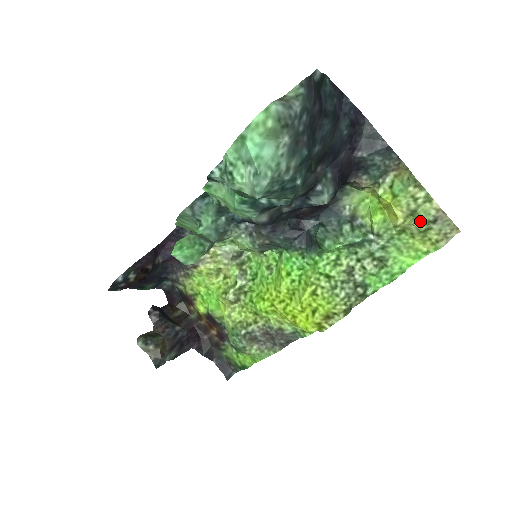
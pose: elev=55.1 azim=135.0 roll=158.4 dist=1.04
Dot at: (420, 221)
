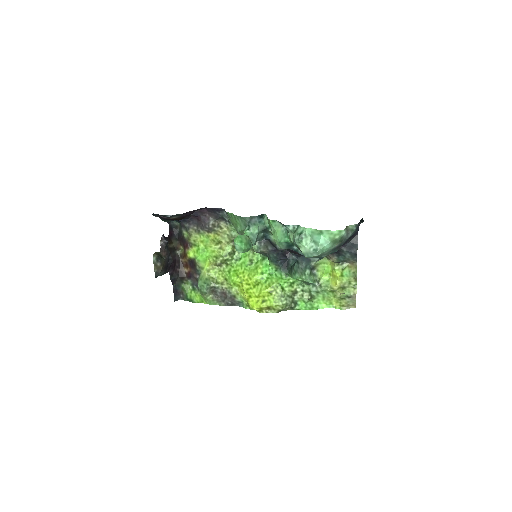
Dot at: (344, 293)
